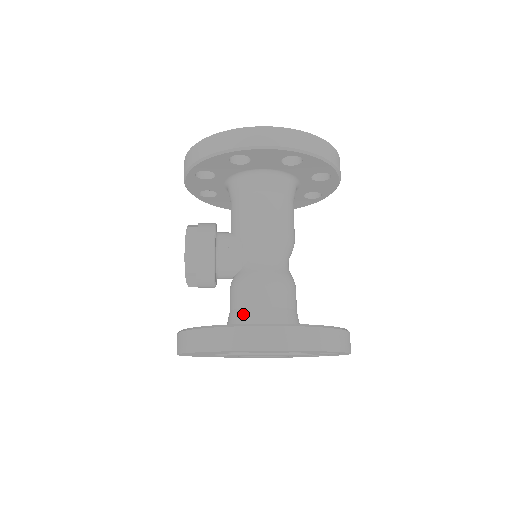
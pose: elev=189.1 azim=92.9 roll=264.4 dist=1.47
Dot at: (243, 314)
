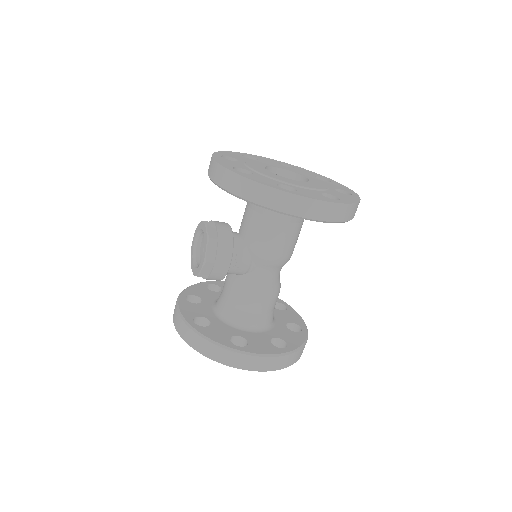
Dot at: (238, 315)
